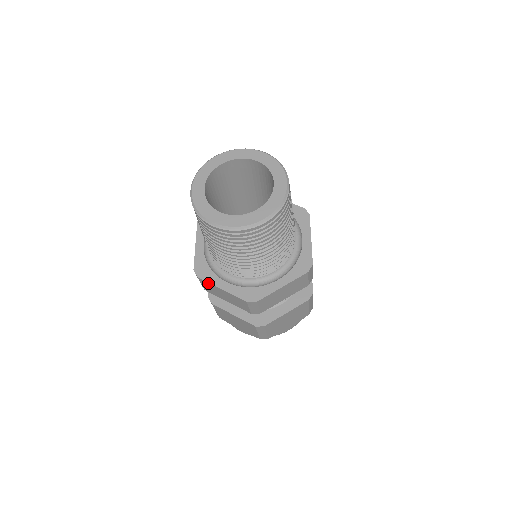
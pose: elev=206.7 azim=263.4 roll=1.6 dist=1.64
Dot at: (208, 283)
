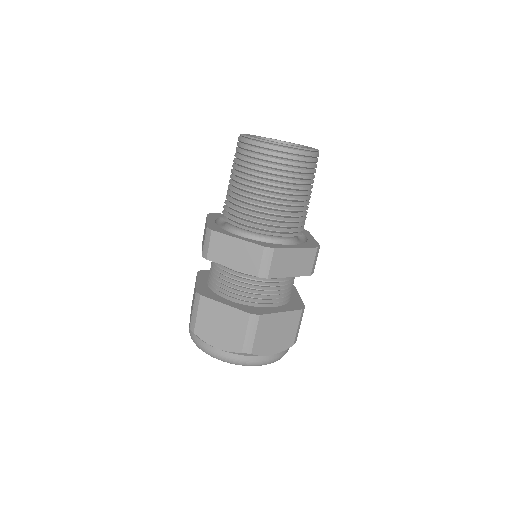
Dot at: (222, 235)
